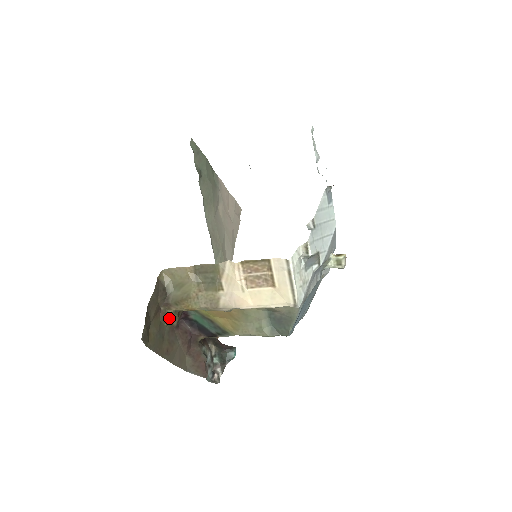
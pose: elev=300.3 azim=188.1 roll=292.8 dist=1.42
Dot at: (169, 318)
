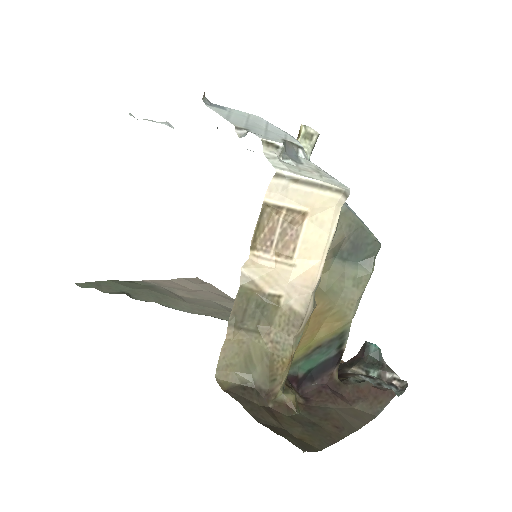
Dot at: (289, 402)
